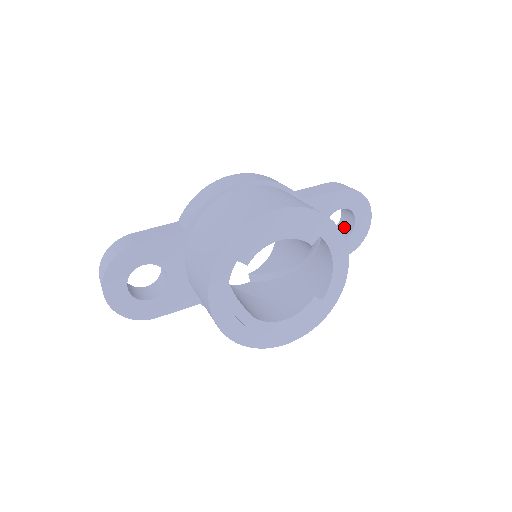
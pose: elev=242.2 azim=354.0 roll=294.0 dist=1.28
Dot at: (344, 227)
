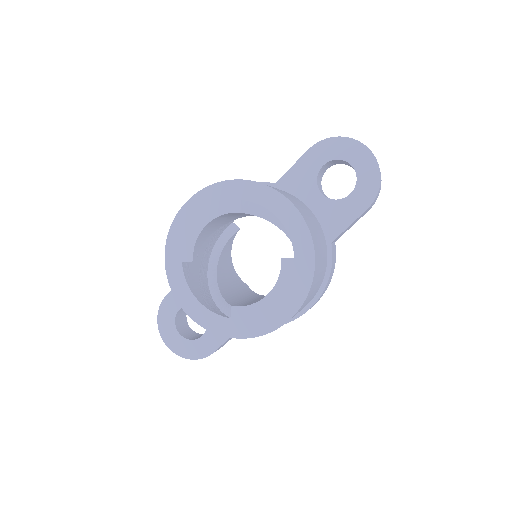
Dot at: occluded
